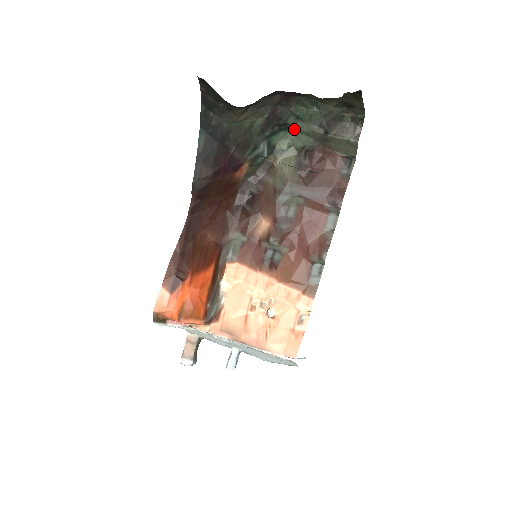
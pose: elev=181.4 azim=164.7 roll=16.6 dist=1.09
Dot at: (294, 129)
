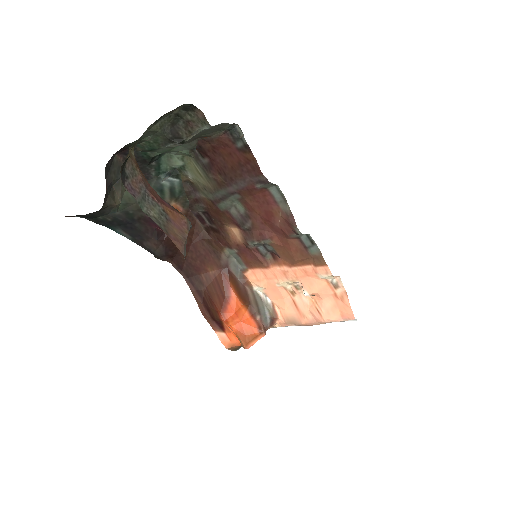
Dot at: (164, 152)
